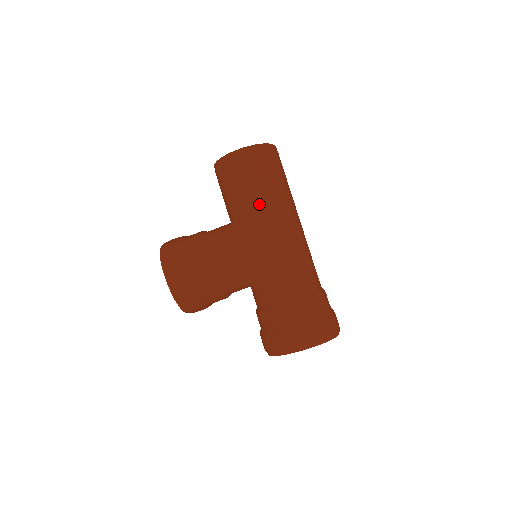
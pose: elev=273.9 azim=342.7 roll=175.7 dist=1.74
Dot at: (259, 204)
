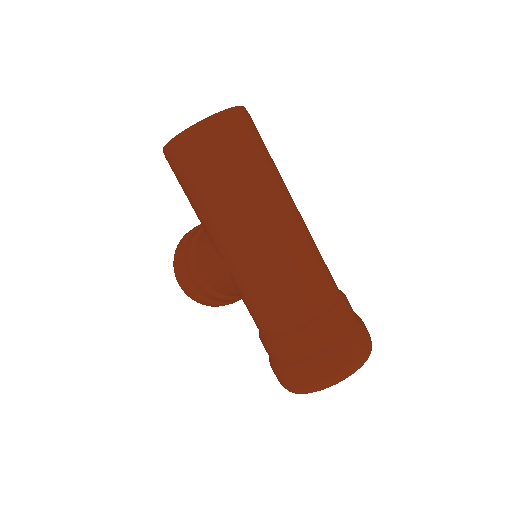
Dot at: (204, 219)
